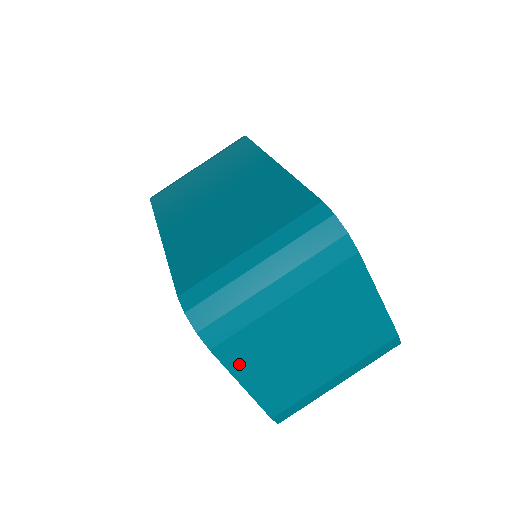
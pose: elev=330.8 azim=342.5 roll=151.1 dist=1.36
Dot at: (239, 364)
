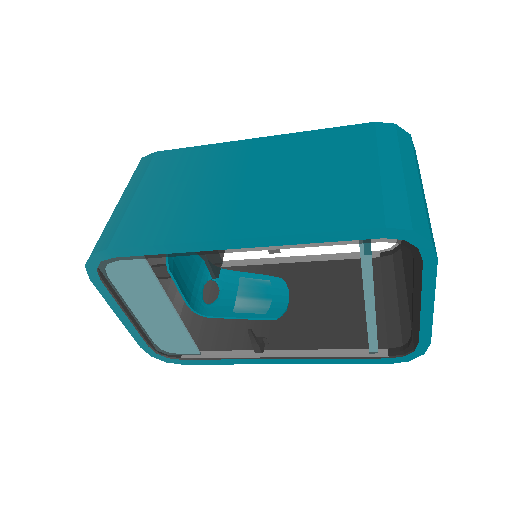
Dot at: occluded
